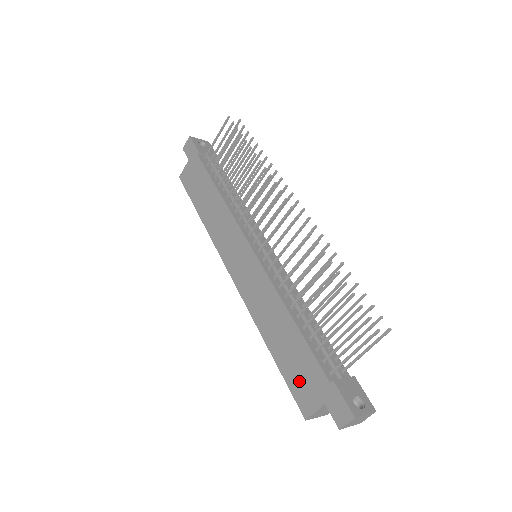
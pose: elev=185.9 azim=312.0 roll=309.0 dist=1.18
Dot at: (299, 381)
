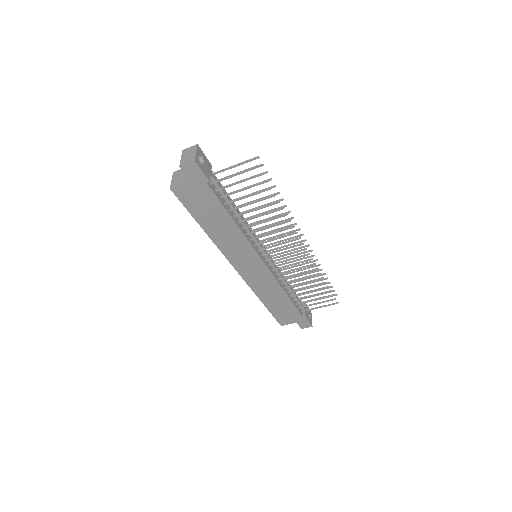
Dot at: (283, 316)
